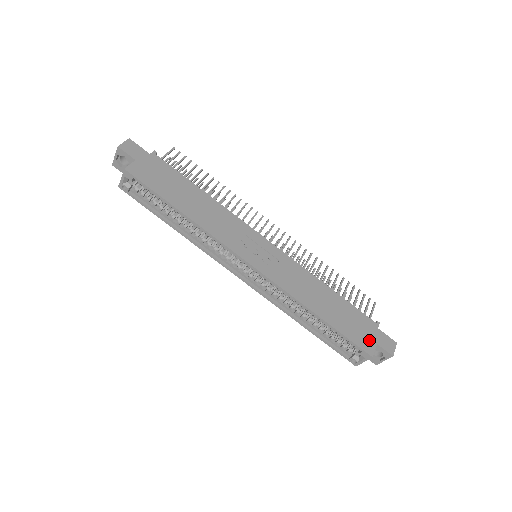
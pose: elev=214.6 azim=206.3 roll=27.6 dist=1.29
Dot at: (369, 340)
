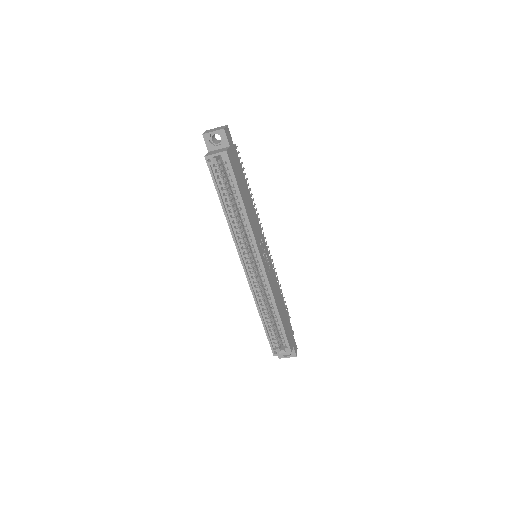
Dot at: (291, 341)
